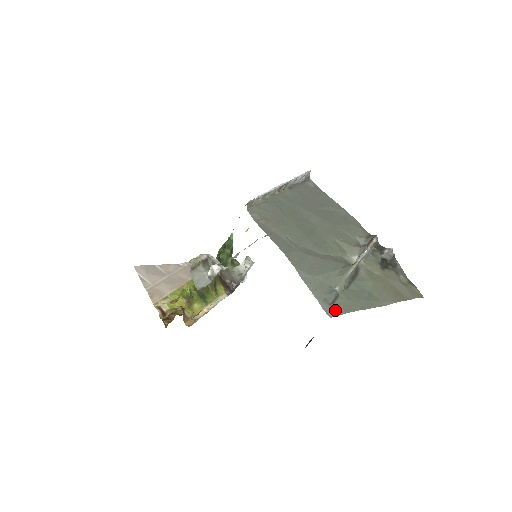
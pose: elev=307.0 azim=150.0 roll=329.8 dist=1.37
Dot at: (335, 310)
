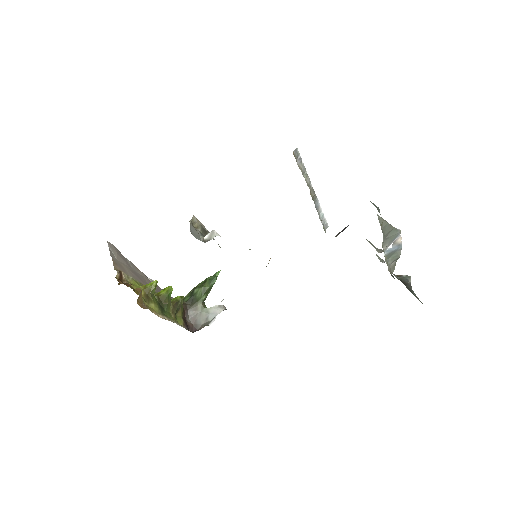
Dot at: occluded
